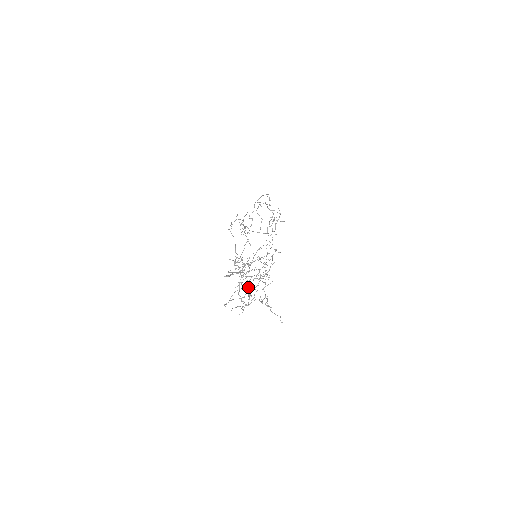
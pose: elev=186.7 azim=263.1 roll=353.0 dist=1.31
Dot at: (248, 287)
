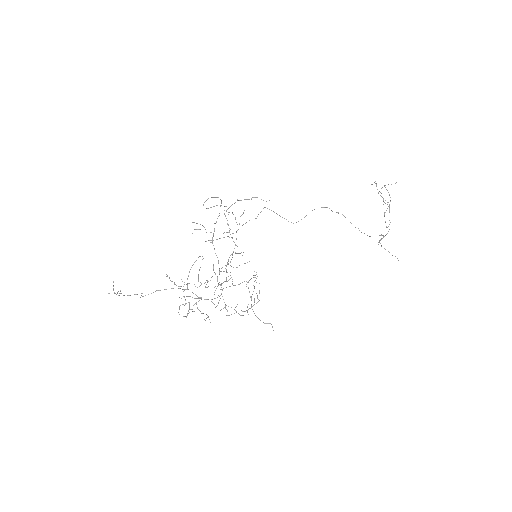
Dot at: (201, 299)
